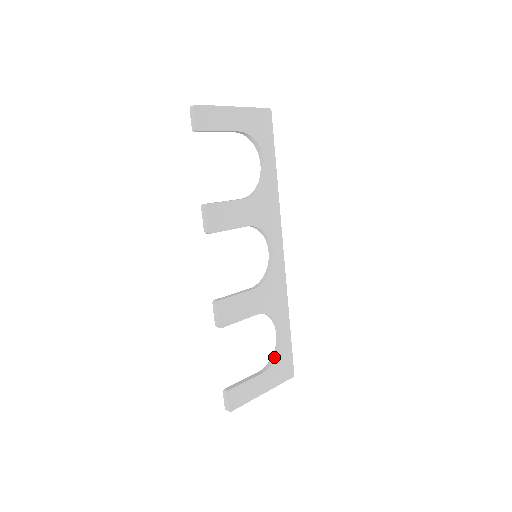
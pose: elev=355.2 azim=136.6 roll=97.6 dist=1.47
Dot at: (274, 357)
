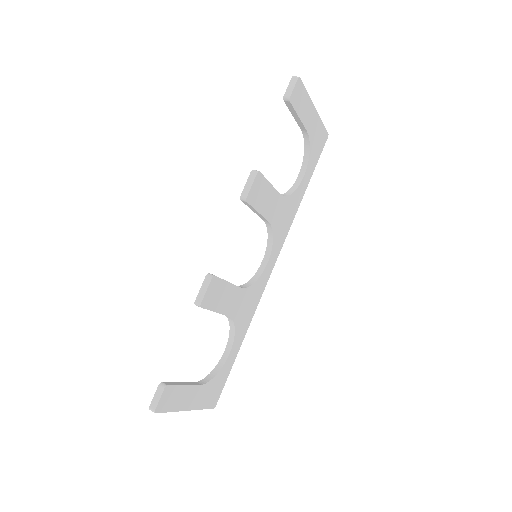
Dot at: (213, 374)
